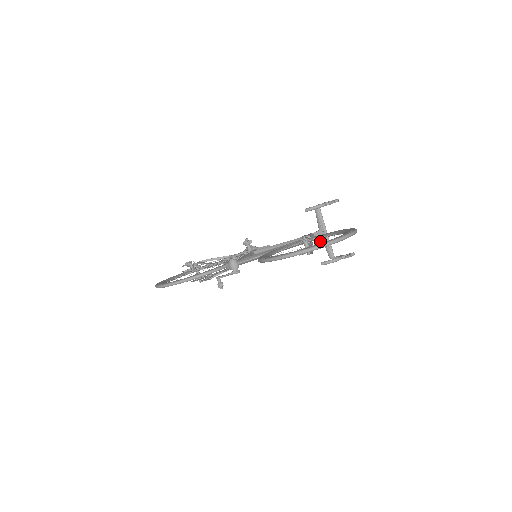
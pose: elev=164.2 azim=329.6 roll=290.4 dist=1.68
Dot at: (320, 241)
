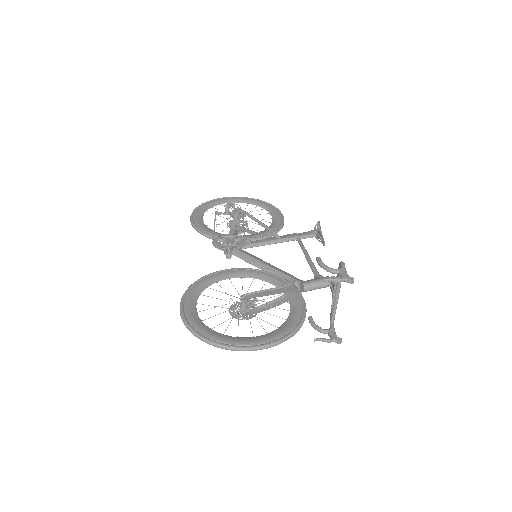
Dot at: occluded
